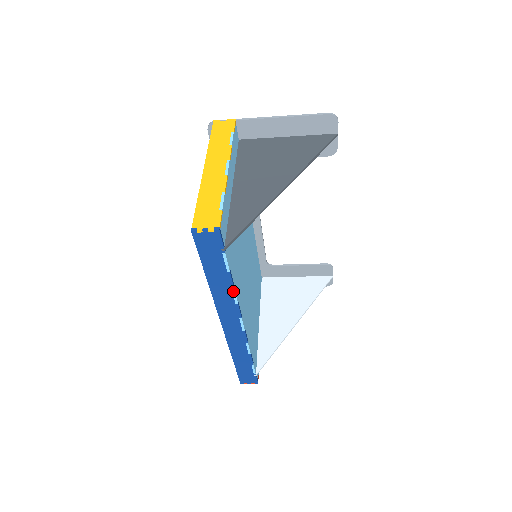
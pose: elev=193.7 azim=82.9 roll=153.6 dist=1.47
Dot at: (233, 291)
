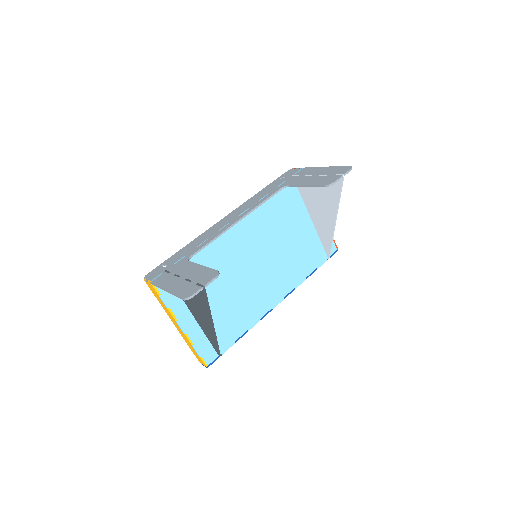
Dot at: occluded
